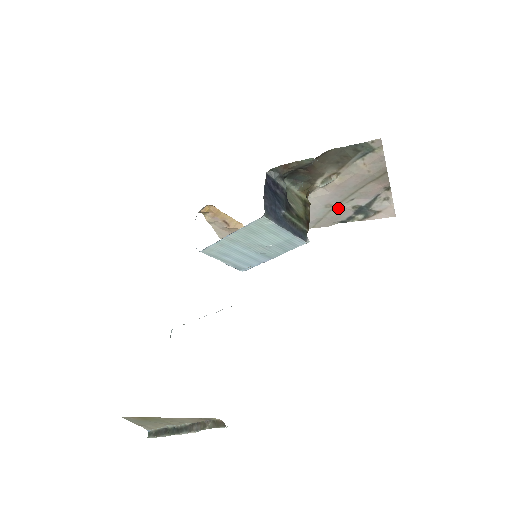
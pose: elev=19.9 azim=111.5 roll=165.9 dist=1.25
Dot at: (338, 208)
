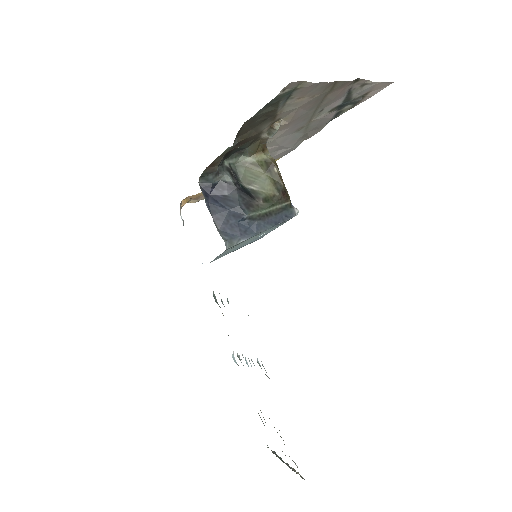
Dot at: (313, 122)
